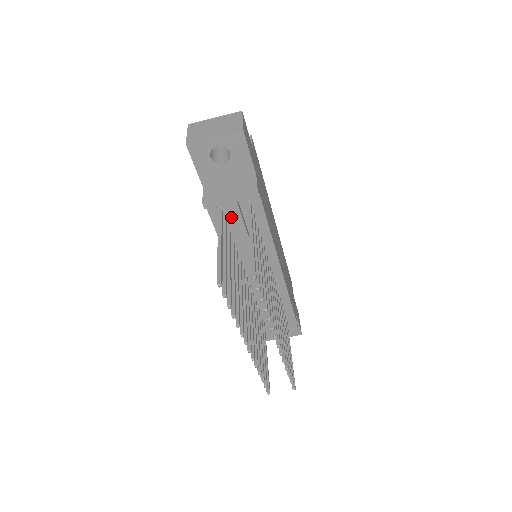
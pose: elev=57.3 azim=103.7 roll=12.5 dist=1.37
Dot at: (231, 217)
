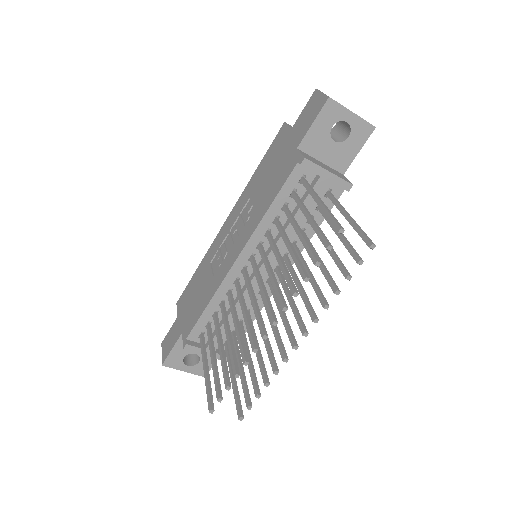
Dot at: occluded
